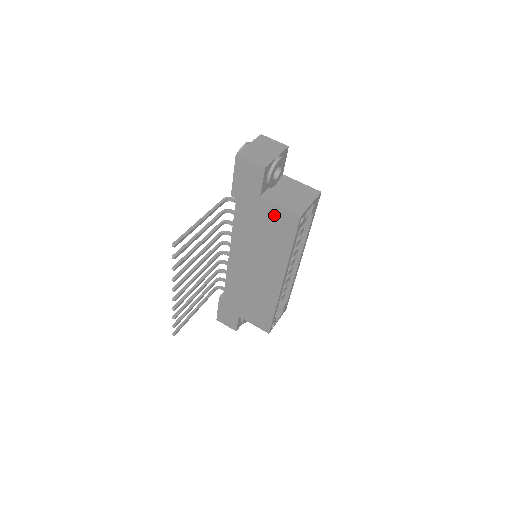
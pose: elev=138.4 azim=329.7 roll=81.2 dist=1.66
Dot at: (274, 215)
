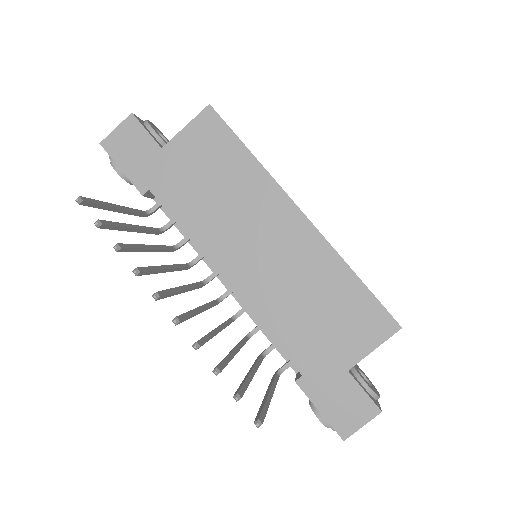
Dot at: (193, 145)
